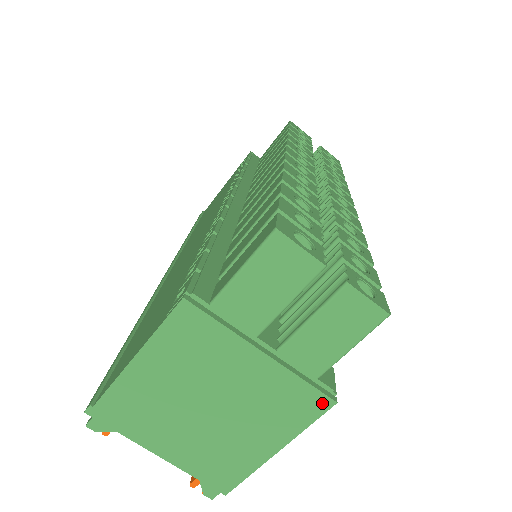
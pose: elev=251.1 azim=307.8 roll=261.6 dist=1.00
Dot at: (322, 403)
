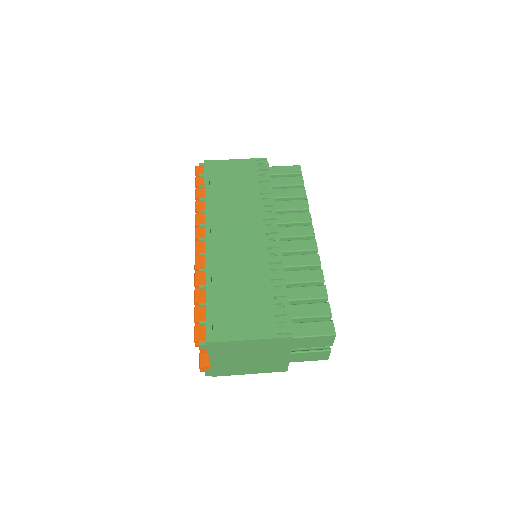
Dot at: (284, 370)
